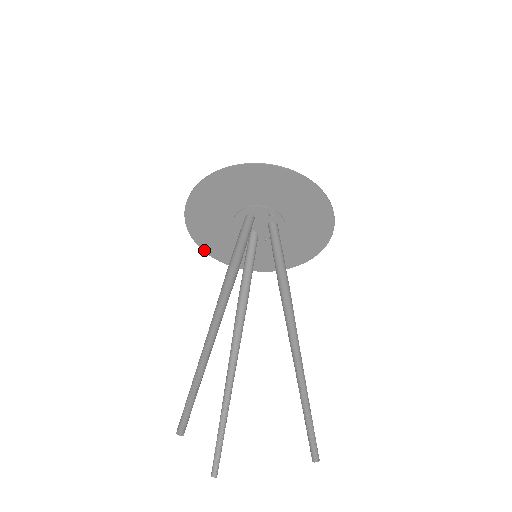
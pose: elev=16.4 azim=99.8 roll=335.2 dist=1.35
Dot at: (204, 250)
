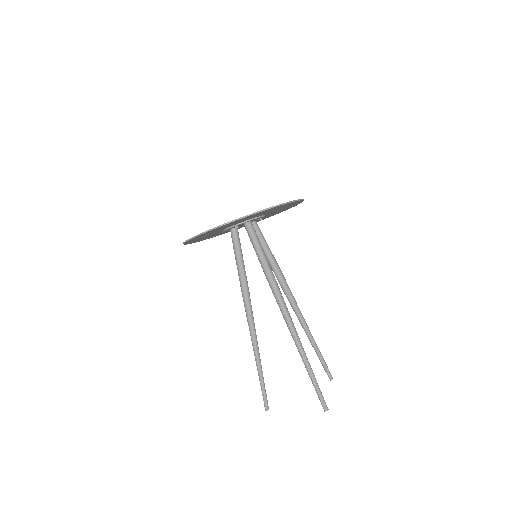
Dot at: (185, 242)
